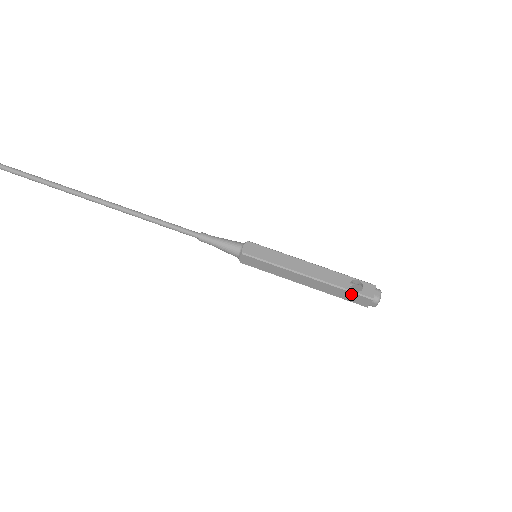
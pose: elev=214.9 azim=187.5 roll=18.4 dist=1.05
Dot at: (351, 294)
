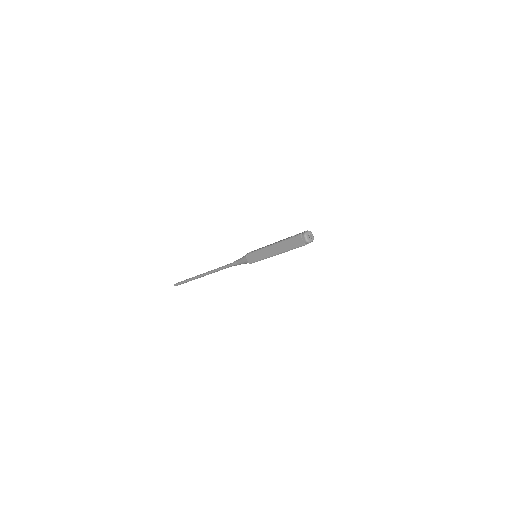
Dot at: (291, 240)
